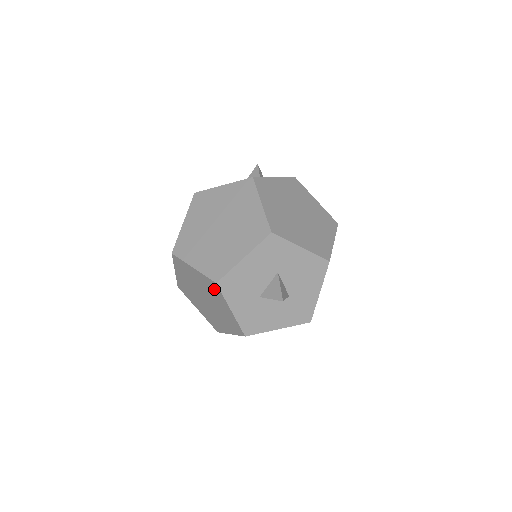
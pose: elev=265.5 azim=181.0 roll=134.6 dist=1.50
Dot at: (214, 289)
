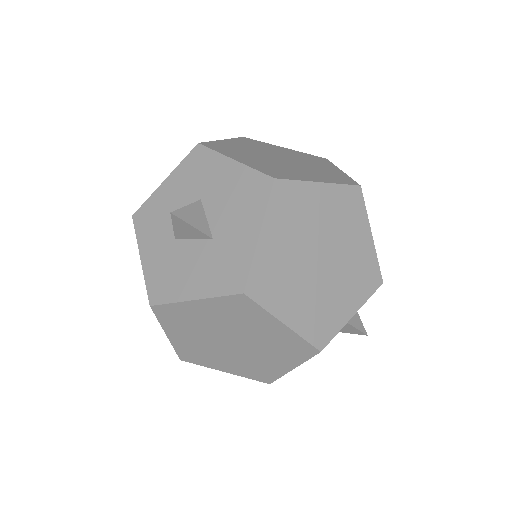
Dot at: occluded
